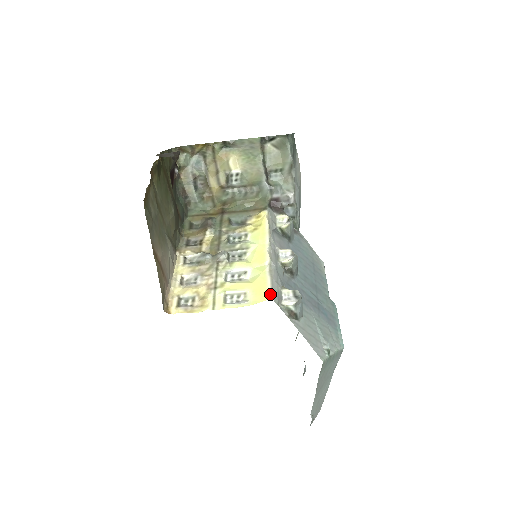
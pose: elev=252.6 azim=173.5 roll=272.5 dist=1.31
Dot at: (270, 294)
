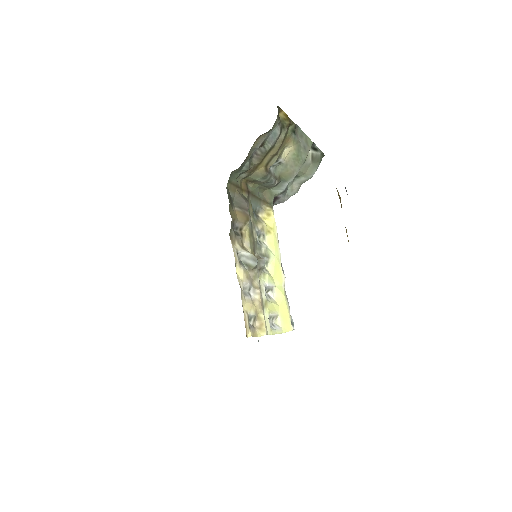
Dot at: (291, 324)
